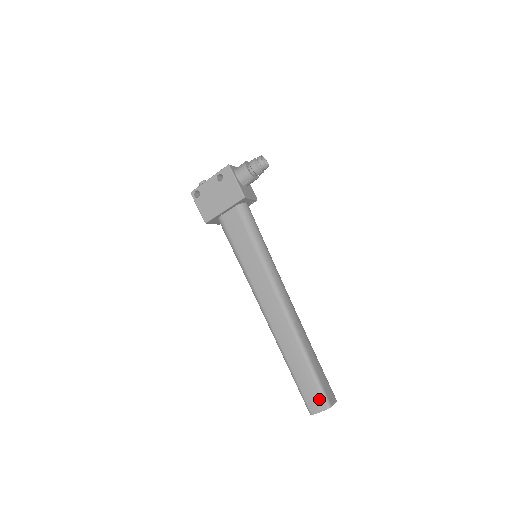
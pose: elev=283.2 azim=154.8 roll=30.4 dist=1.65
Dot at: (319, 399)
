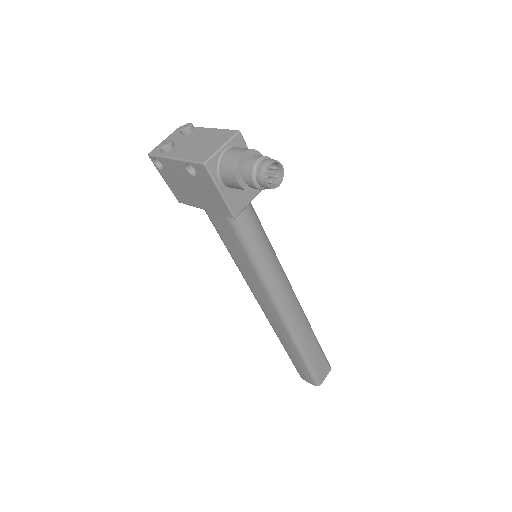
Dot at: (309, 379)
